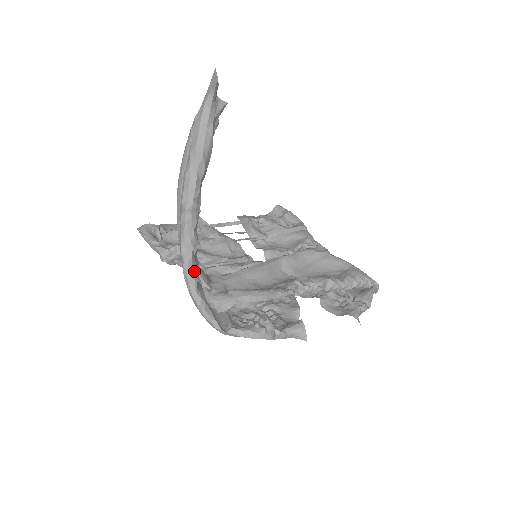
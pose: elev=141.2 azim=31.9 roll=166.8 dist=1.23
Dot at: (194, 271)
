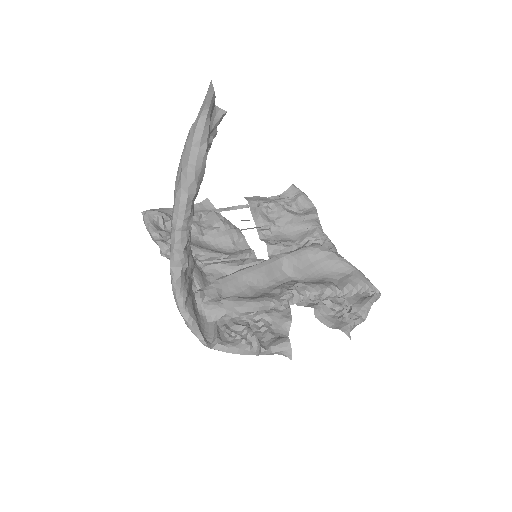
Dot at: (183, 288)
